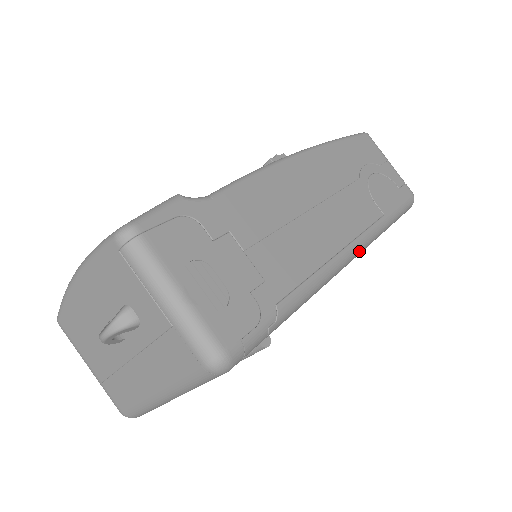
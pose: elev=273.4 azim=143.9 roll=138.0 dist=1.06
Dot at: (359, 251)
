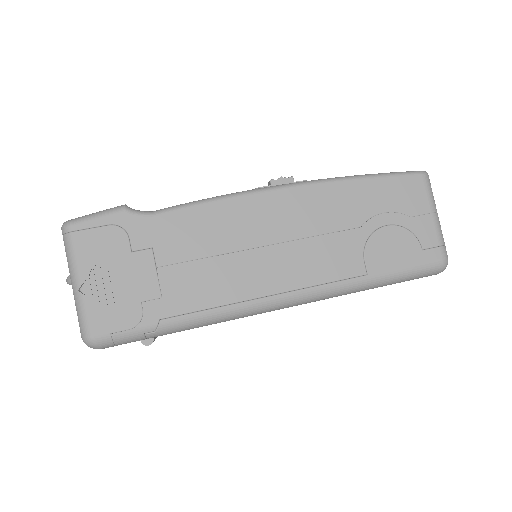
Dot at: (303, 301)
